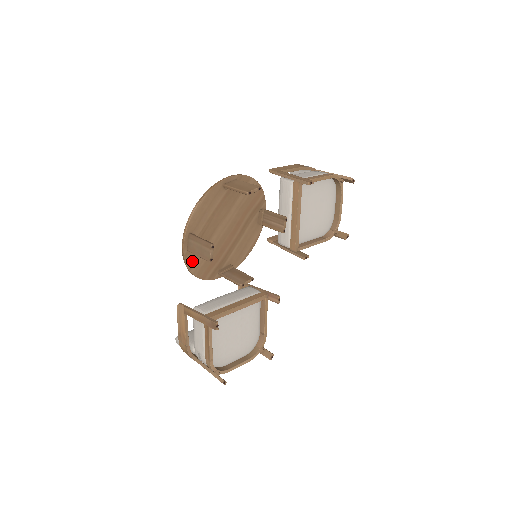
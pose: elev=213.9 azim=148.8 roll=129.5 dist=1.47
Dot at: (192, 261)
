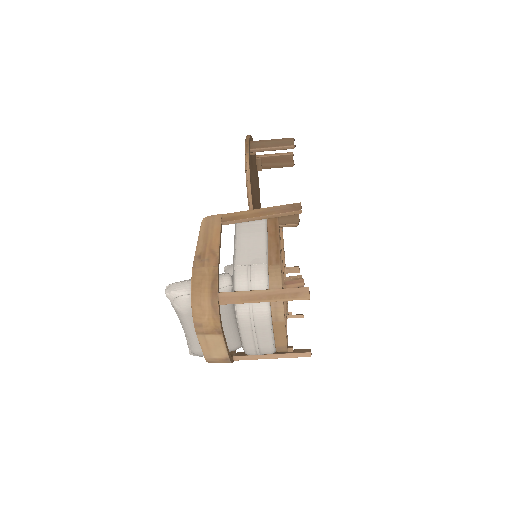
Dot at: (250, 164)
